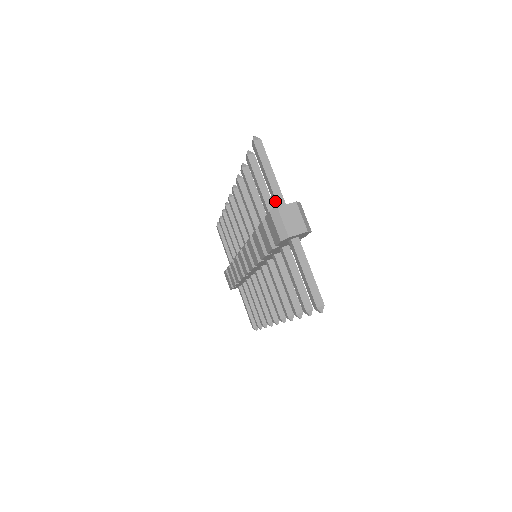
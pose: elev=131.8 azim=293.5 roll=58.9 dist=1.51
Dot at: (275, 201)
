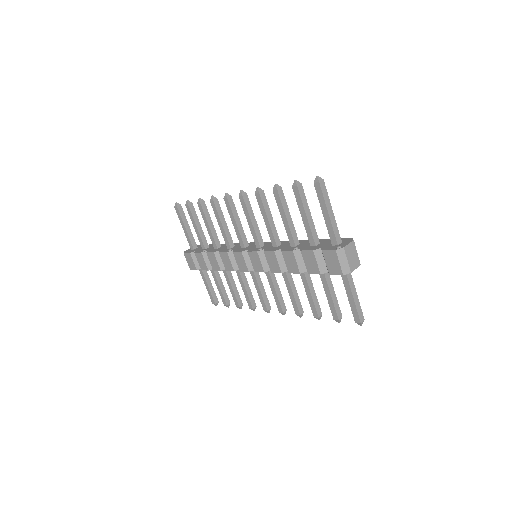
Dot at: (334, 237)
